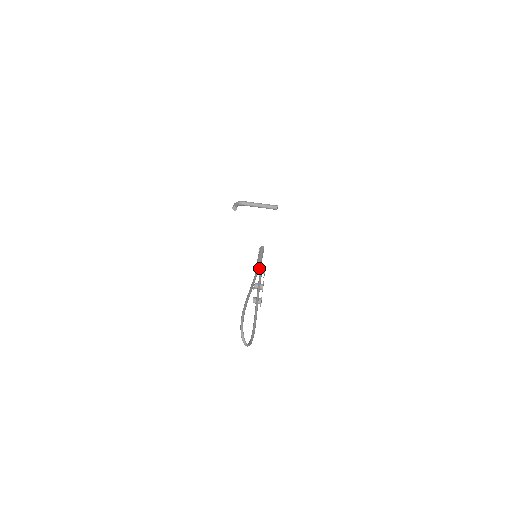
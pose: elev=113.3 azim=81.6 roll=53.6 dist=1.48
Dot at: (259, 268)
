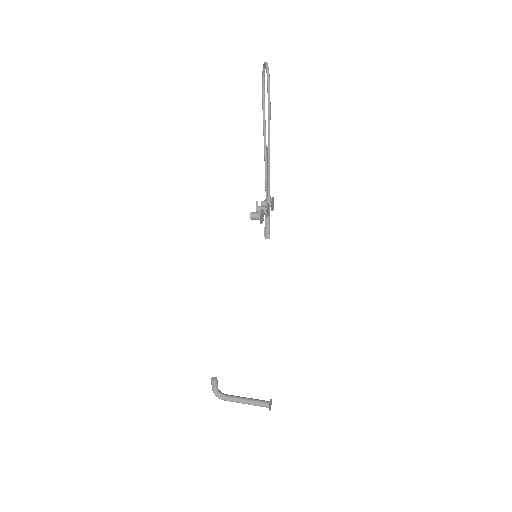
Dot at: (267, 201)
